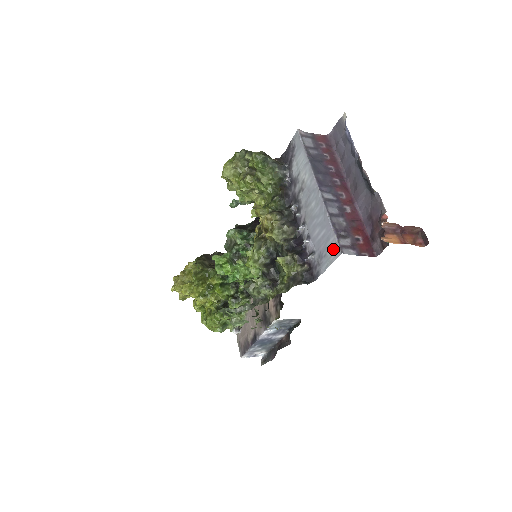
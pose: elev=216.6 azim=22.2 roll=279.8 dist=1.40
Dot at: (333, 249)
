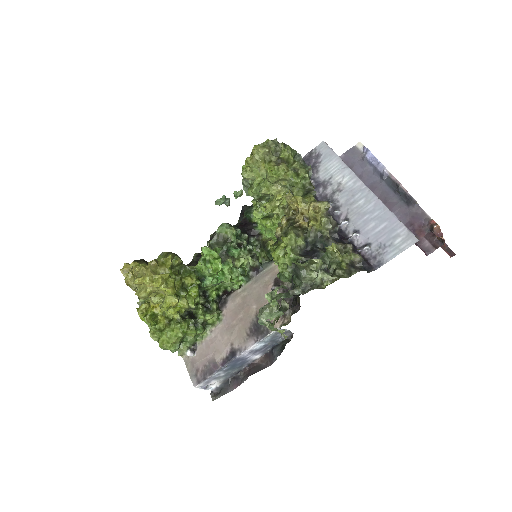
Dot at: (404, 238)
